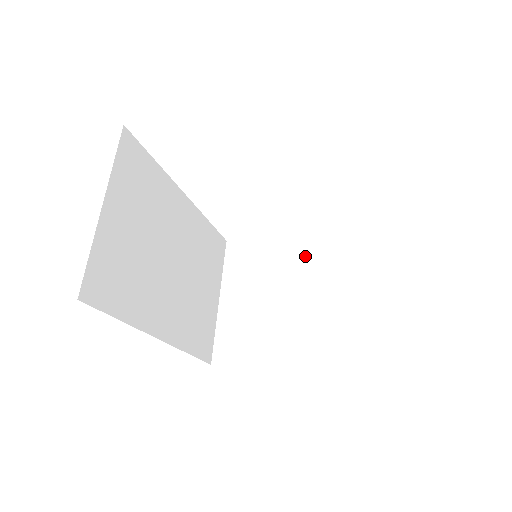
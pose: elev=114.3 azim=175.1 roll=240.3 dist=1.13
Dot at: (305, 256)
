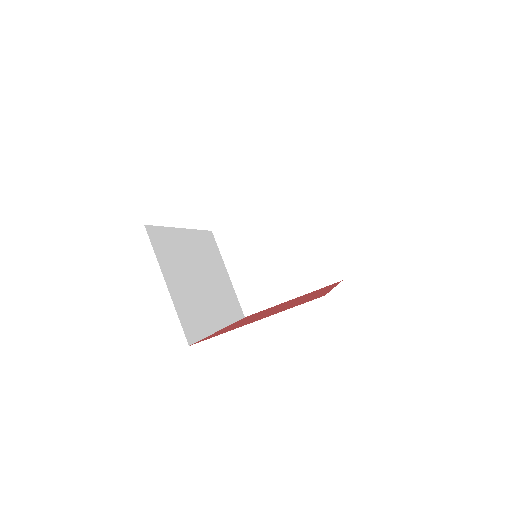
Dot at: (273, 223)
